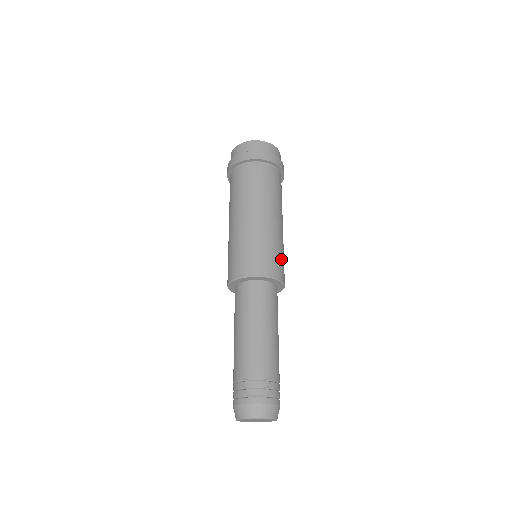
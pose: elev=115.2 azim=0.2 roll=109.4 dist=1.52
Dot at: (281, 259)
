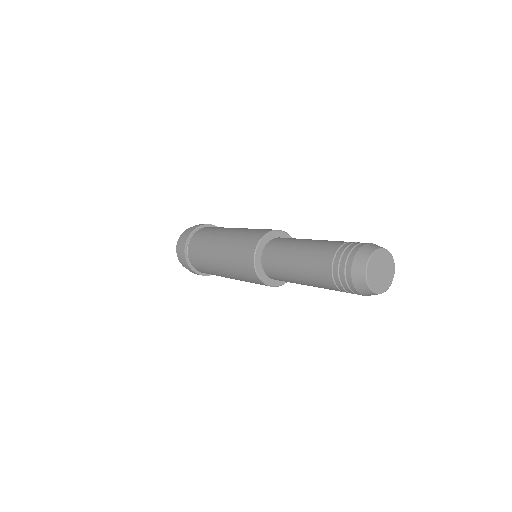
Dot at: occluded
